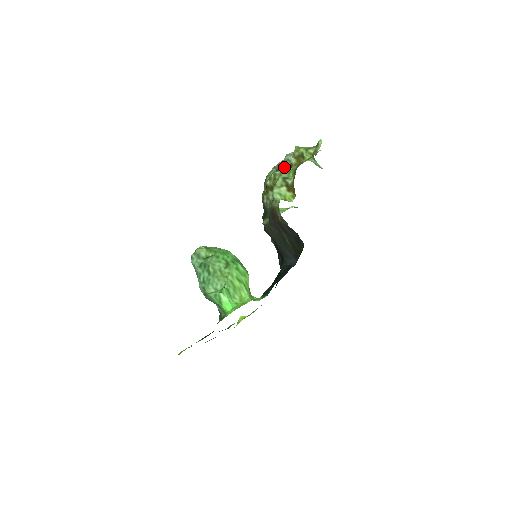
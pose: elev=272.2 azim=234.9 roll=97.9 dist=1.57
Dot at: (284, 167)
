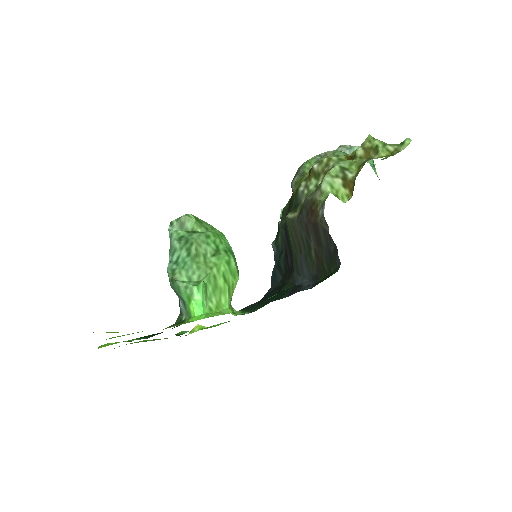
Dot at: occluded
